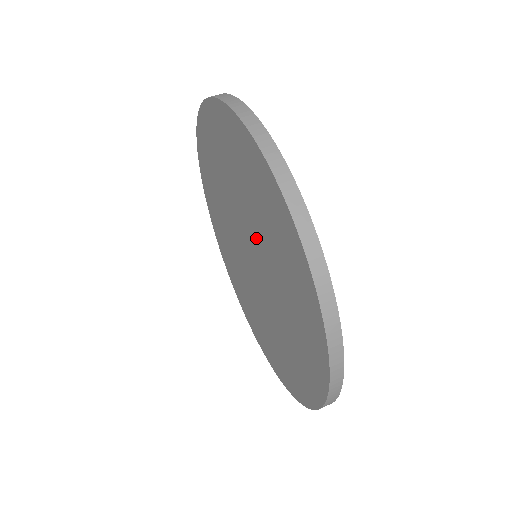
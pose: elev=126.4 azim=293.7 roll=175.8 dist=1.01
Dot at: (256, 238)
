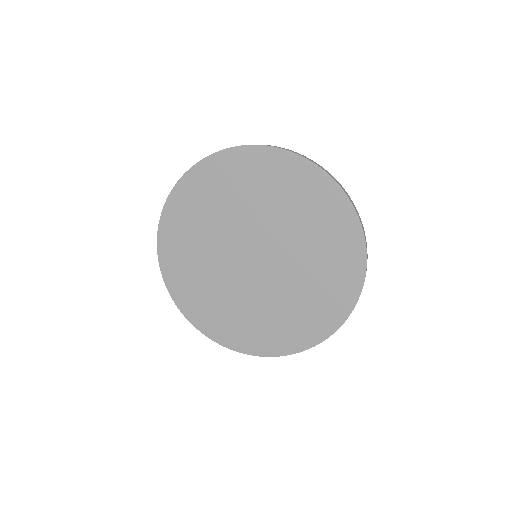
Dot at: (251, 222)
